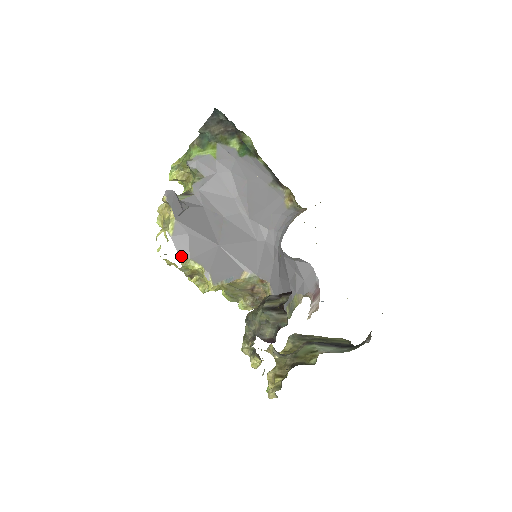
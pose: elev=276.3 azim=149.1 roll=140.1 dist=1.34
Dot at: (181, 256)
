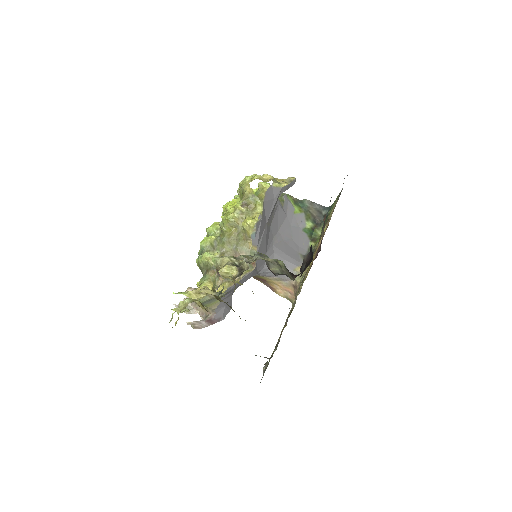
Dot at: (264, 195)
